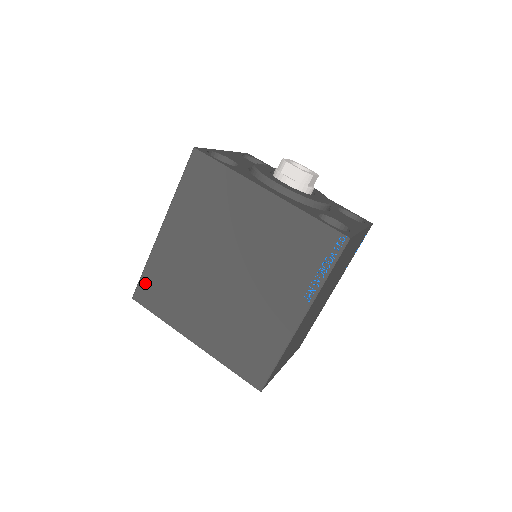
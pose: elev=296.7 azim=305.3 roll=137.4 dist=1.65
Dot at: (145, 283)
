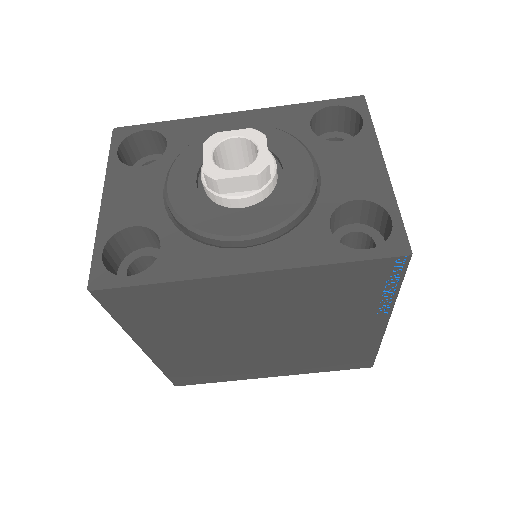
Dot at: (176, 377)
